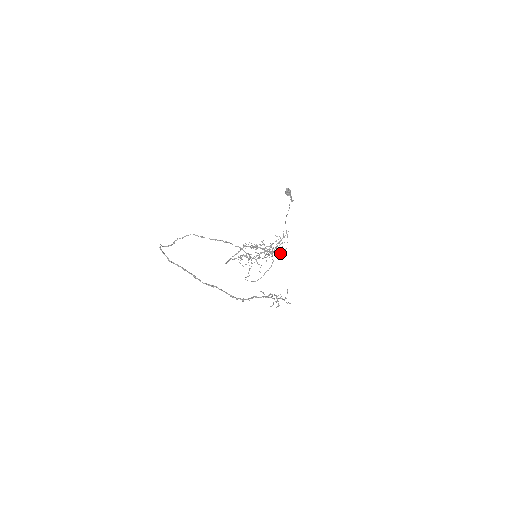
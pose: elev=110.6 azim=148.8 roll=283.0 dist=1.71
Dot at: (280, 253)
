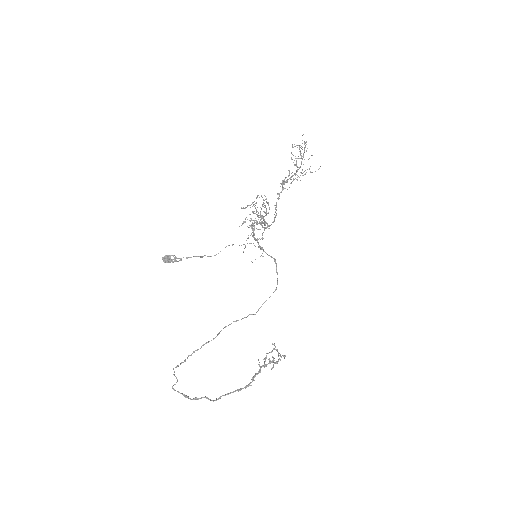
Dot at: occluded
